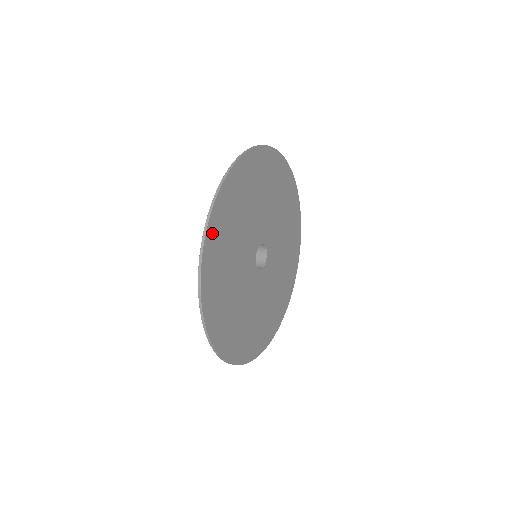
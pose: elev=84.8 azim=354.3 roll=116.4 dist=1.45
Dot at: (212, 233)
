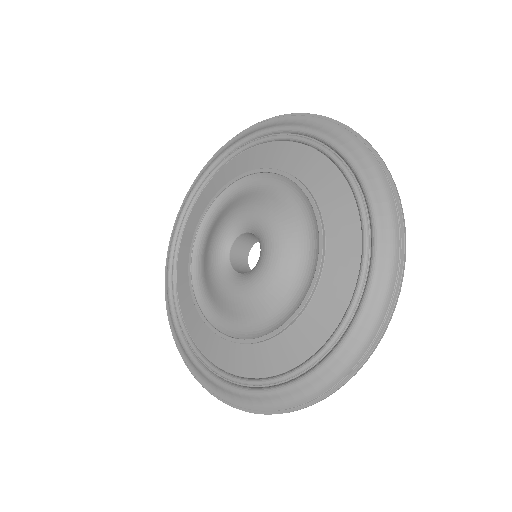
Dot at: occluded
